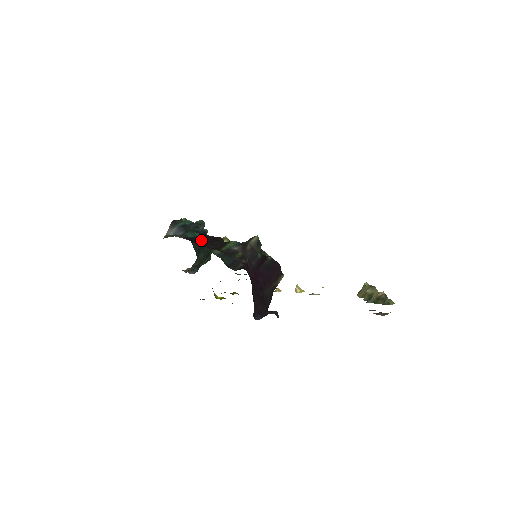
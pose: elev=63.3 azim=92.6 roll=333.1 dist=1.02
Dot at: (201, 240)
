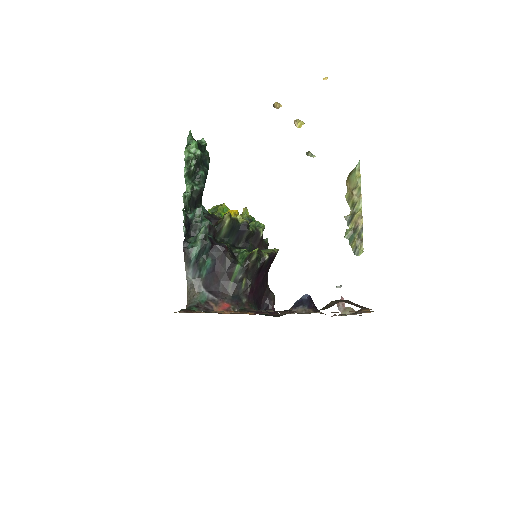
Dot at: (213, 272)
